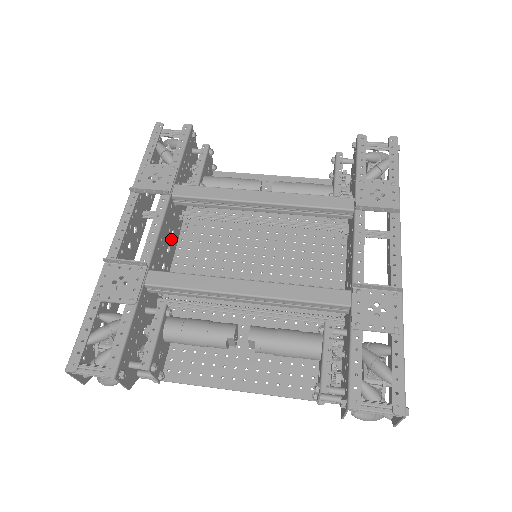
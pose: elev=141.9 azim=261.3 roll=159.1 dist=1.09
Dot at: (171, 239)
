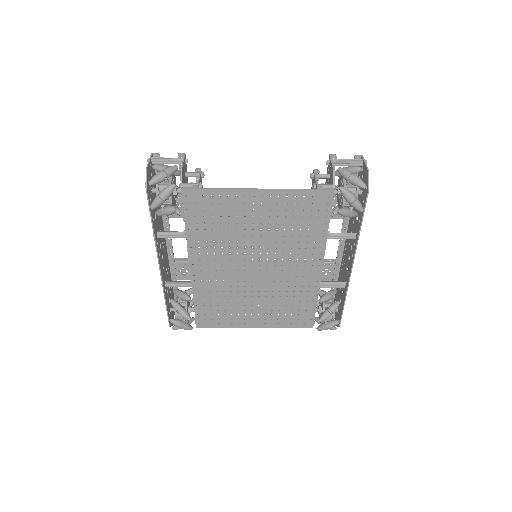
Dot at: (192, 264)
